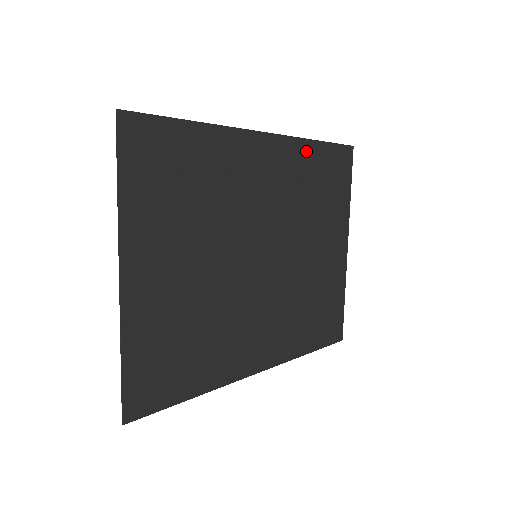
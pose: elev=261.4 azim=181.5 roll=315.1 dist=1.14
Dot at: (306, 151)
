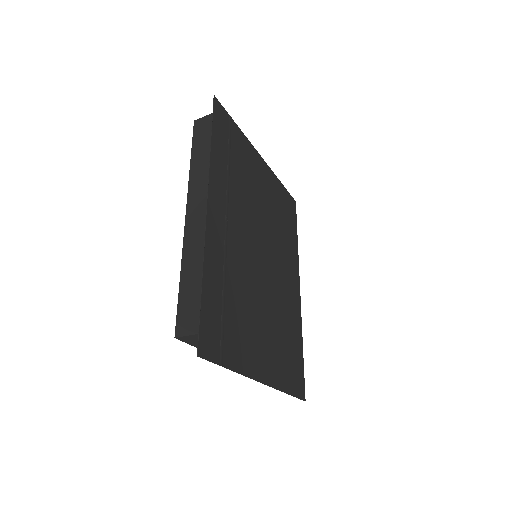
Dot at: (216, 162)
